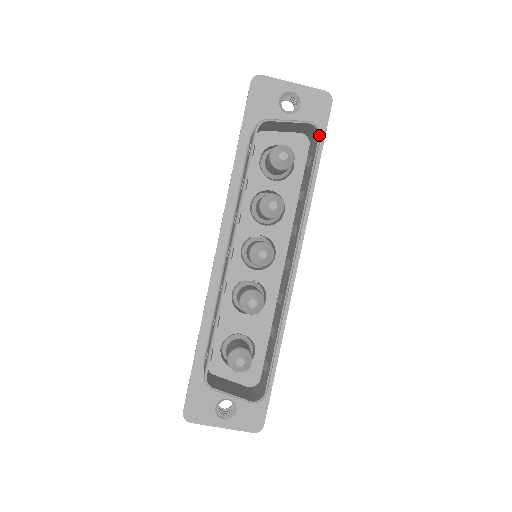
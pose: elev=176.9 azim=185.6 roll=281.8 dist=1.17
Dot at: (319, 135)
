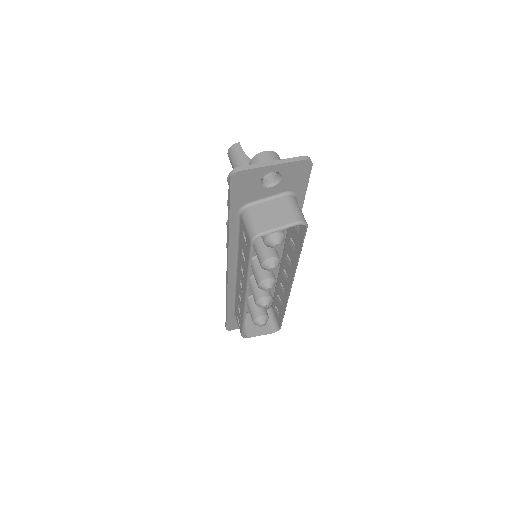
Dot at: (306, 228)
